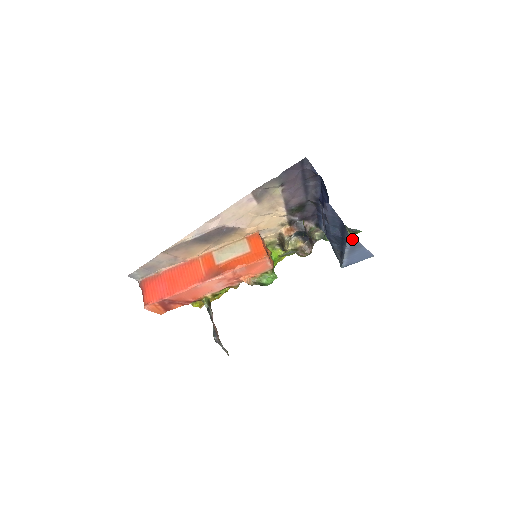
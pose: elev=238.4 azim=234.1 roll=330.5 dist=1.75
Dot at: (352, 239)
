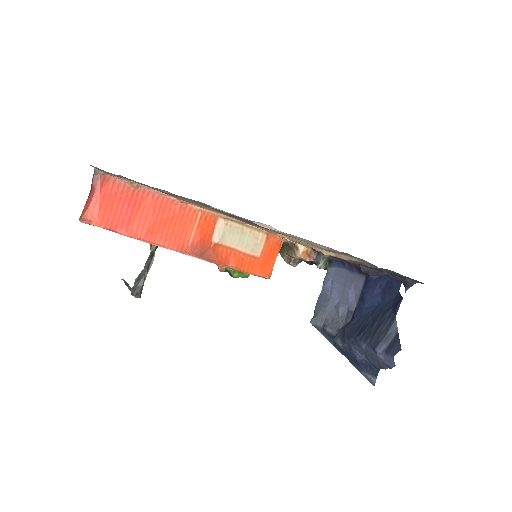
Dot at: occluded
